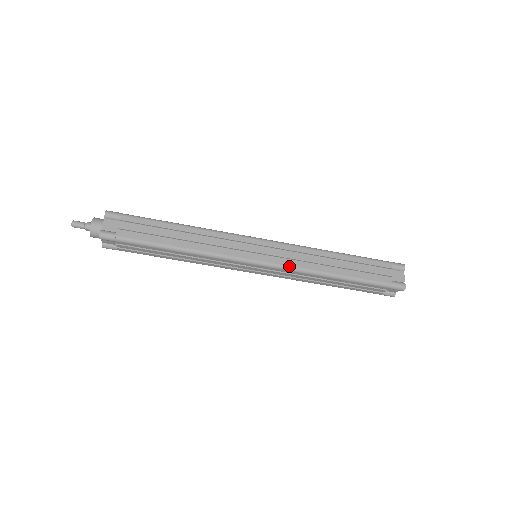
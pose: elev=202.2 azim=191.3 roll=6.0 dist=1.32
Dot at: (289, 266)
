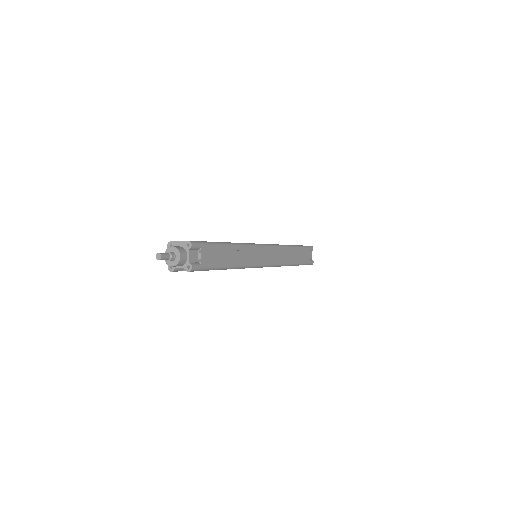
Dot at: (278, 264)
